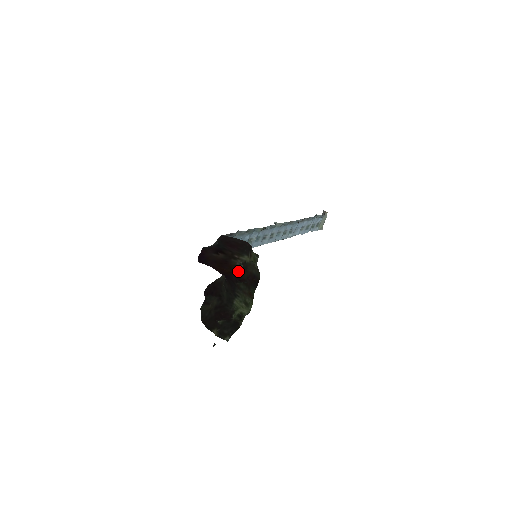
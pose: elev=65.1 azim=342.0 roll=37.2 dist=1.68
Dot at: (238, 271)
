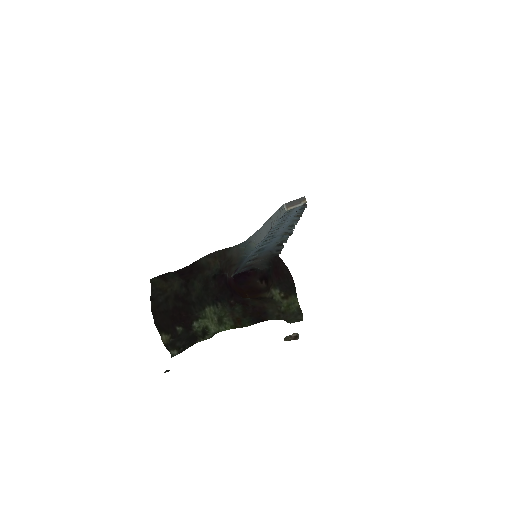
Dot at: (285, 339)
